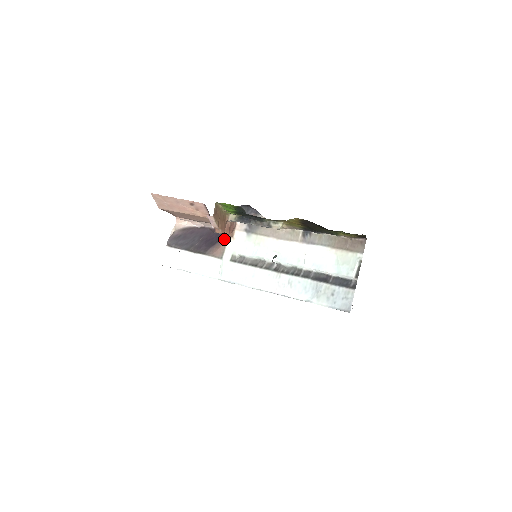
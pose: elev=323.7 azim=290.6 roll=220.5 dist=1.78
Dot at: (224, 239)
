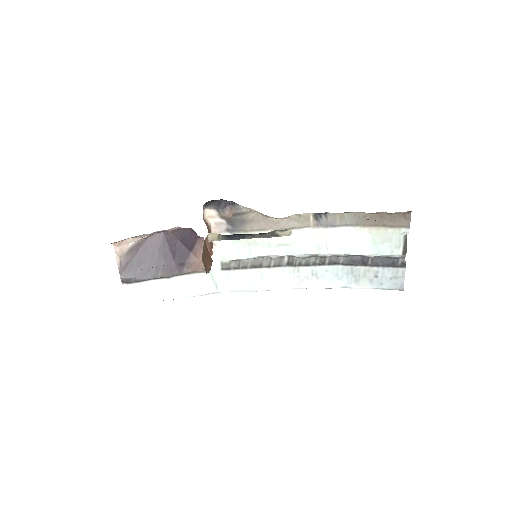
Dot at: (199, 246)
